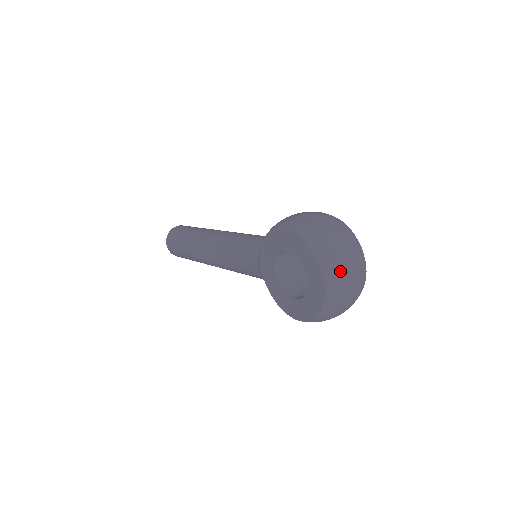
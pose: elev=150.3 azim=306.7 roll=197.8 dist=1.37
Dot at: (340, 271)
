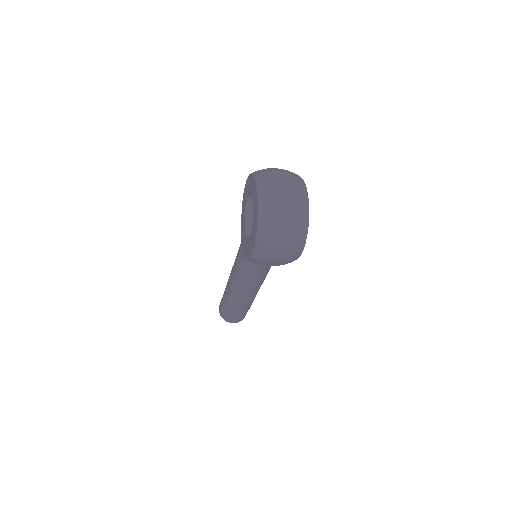
Dot at: (273, 184)
